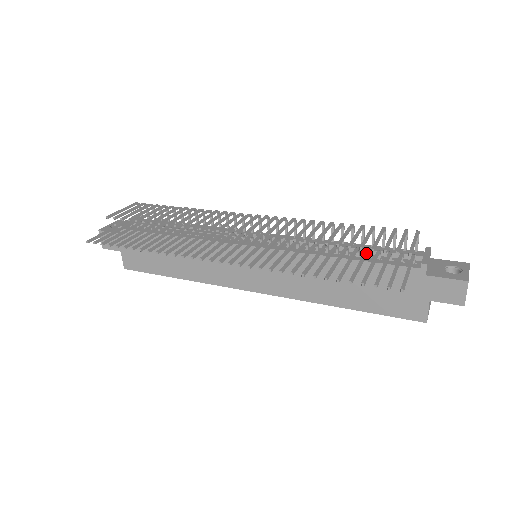
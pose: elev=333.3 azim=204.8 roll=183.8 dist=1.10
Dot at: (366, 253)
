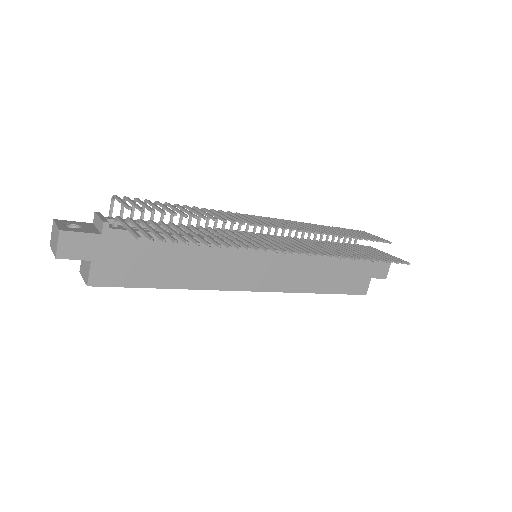
Dot at: occluded
